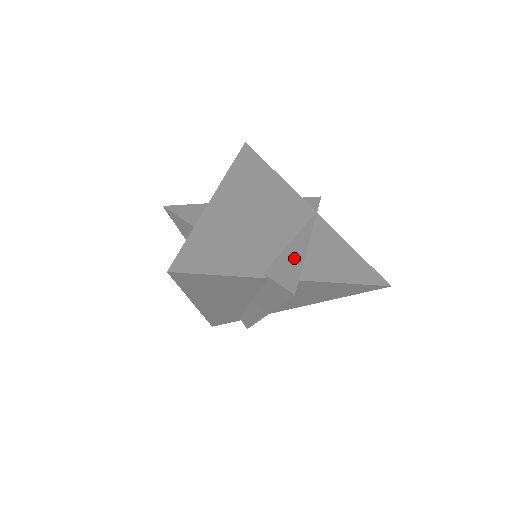
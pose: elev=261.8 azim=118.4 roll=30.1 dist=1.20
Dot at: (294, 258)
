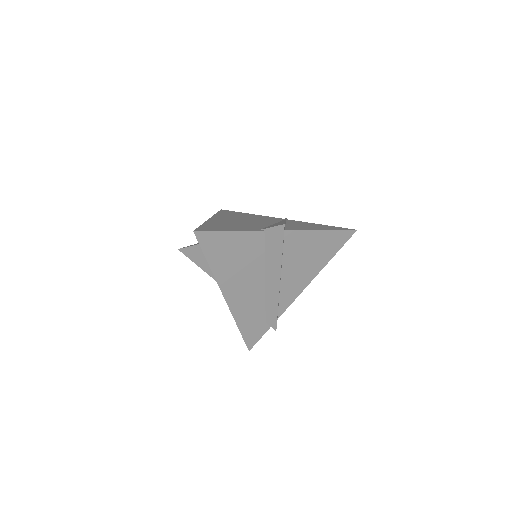
Dot at: occluded
